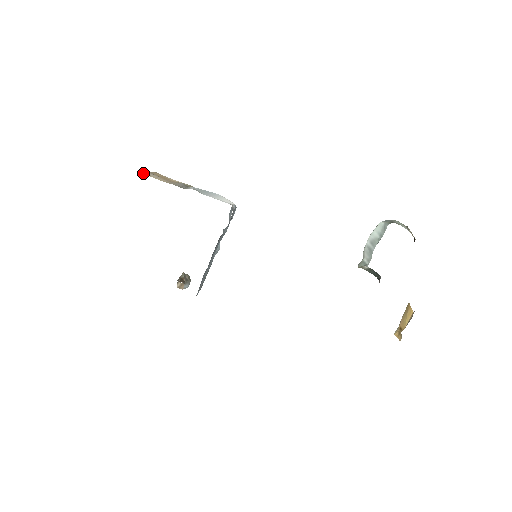
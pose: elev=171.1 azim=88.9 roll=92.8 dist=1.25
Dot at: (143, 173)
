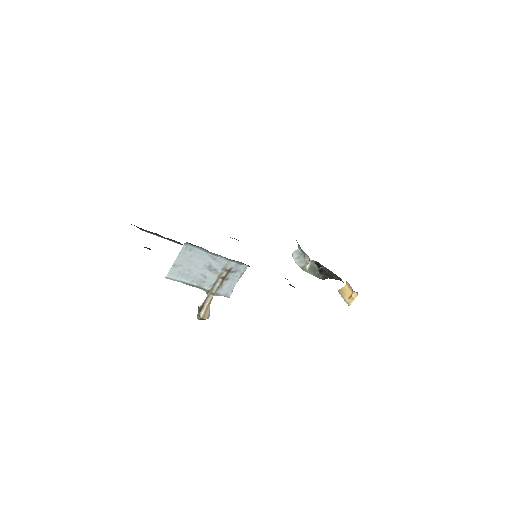
Dot at: occluded
